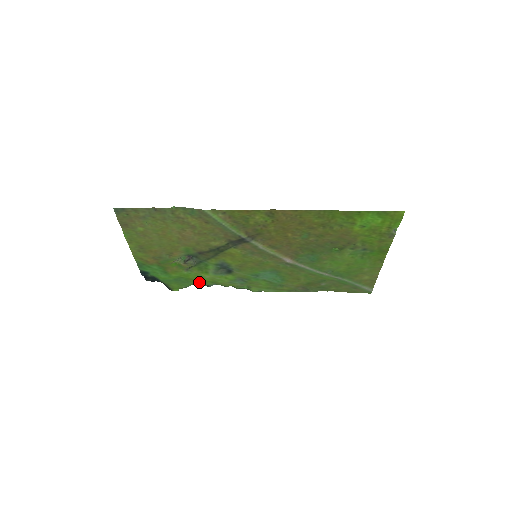
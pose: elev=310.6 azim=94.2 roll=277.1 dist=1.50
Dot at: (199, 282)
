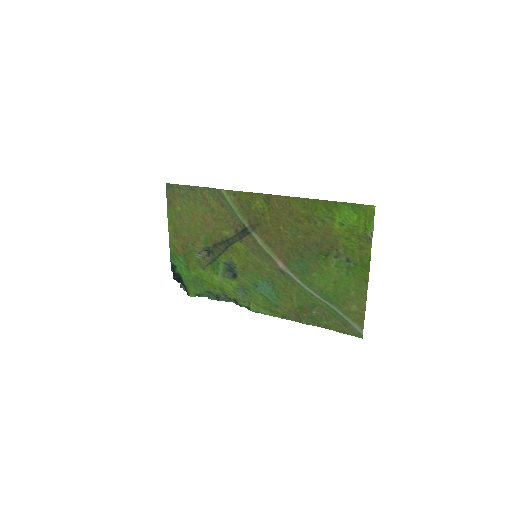
Dot at: (210, 287)
